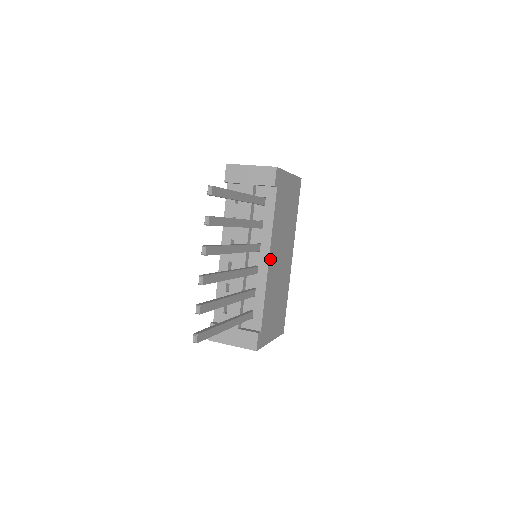
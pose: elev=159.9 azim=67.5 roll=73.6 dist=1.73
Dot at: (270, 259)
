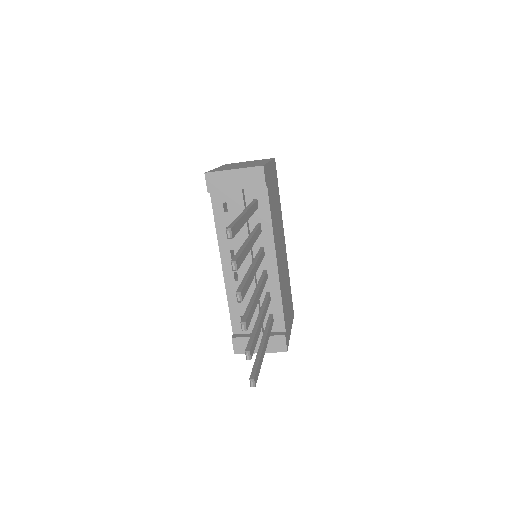
Dot at: (277, 260)
